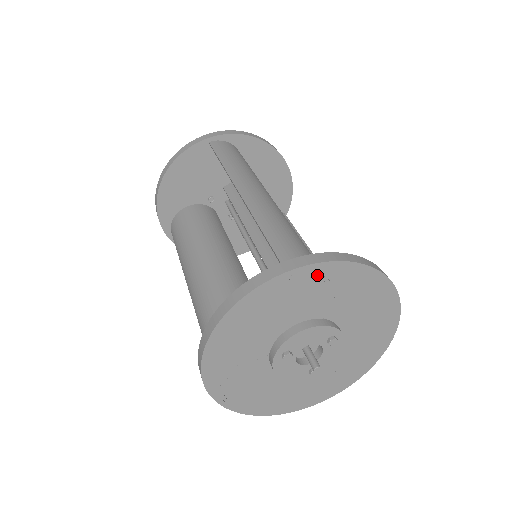
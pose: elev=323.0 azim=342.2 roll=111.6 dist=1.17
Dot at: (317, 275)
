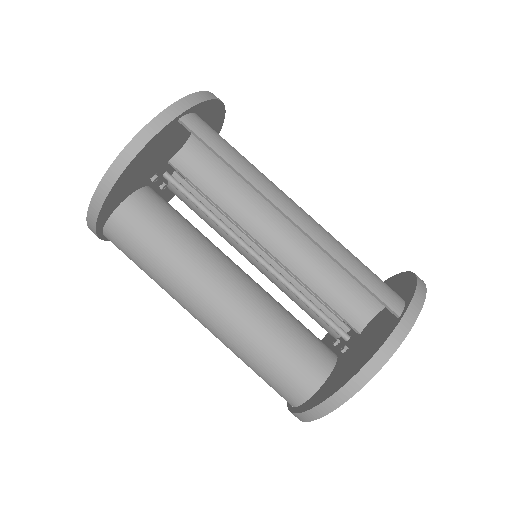
Dot at: occluded
